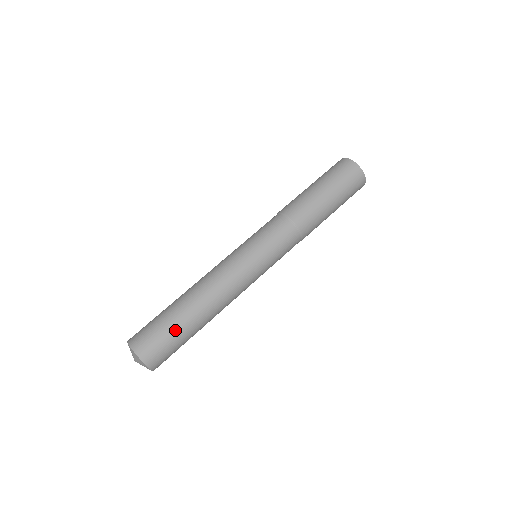
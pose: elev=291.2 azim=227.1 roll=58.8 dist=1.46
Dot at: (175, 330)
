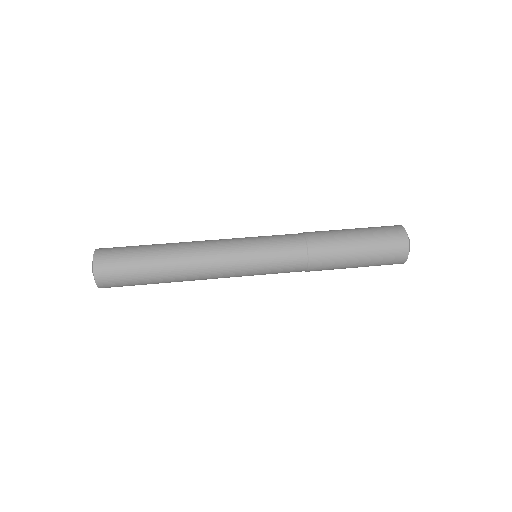
Dot at: (139, 246)
